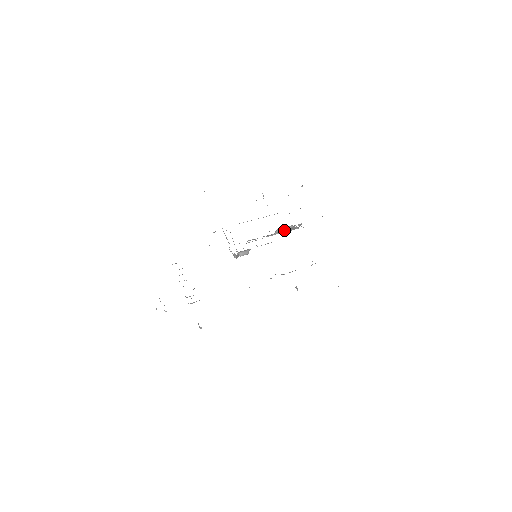
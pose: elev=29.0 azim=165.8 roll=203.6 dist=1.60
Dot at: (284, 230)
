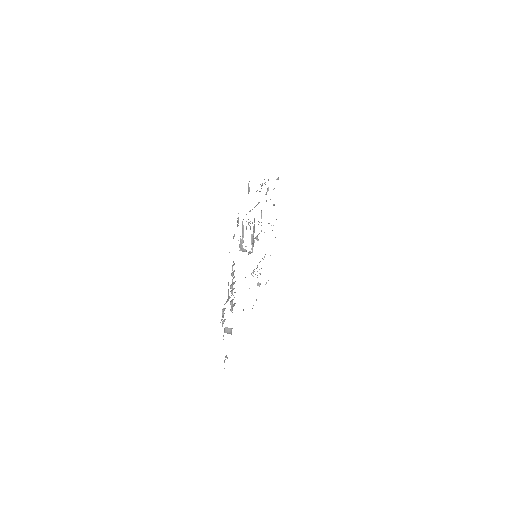
Dot at: occluded
